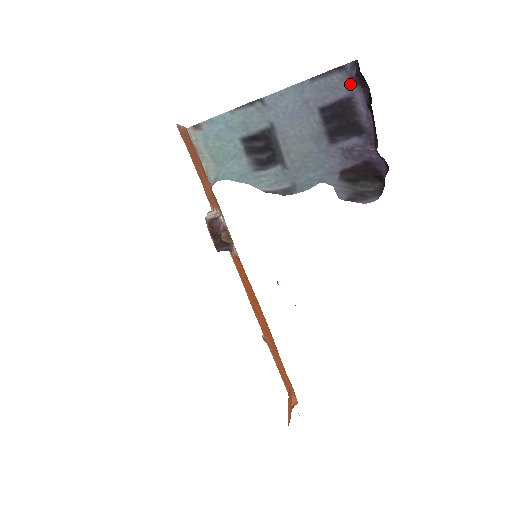
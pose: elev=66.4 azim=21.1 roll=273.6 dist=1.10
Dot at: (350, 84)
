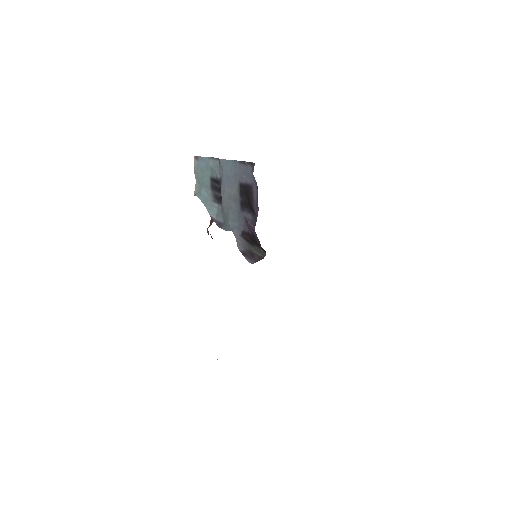
Dot at: (254, 177)
